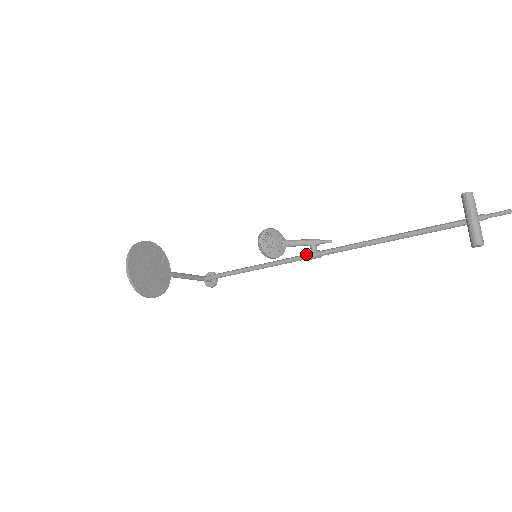
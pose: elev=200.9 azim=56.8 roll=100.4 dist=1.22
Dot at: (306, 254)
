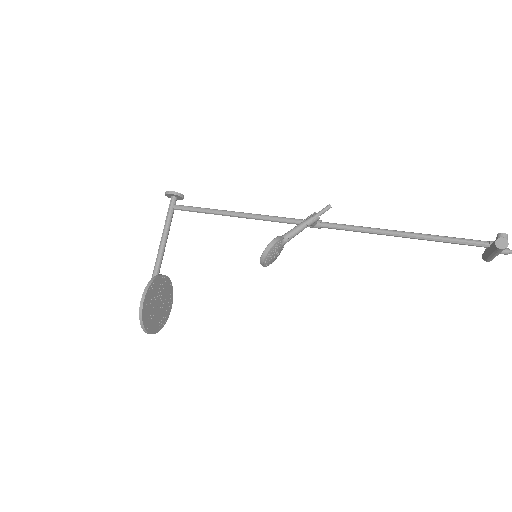
Dot at: occluded
